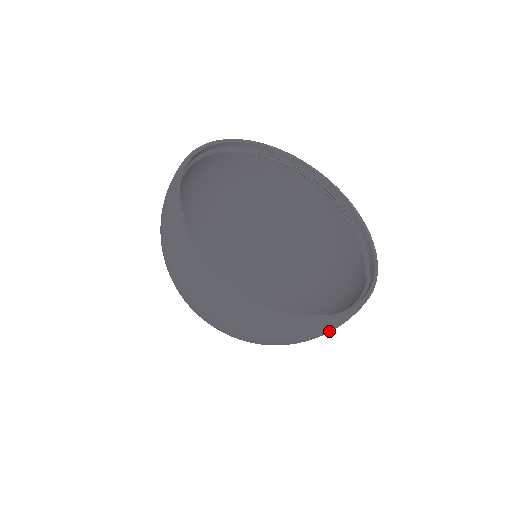
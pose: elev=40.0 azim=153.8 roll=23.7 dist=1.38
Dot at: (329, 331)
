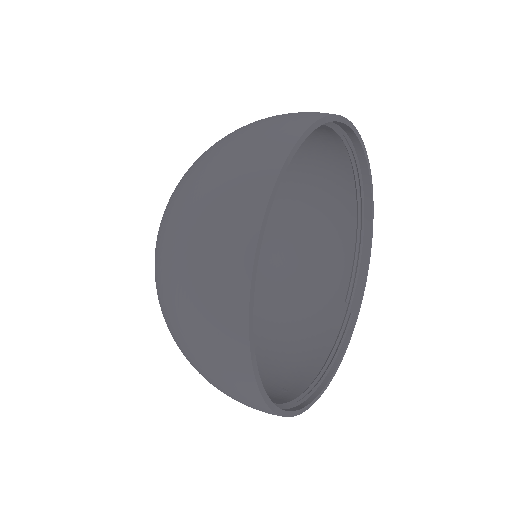
Dot at: occluded
